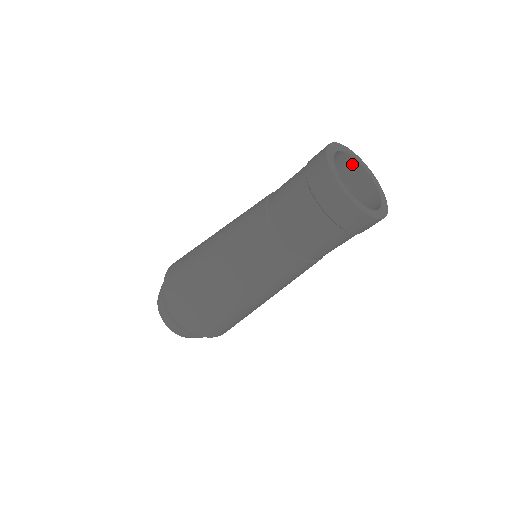
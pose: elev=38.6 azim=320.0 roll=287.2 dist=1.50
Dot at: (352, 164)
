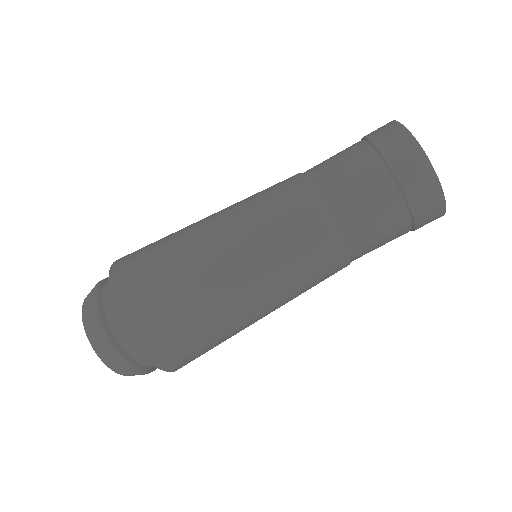
Dot at: occluded
